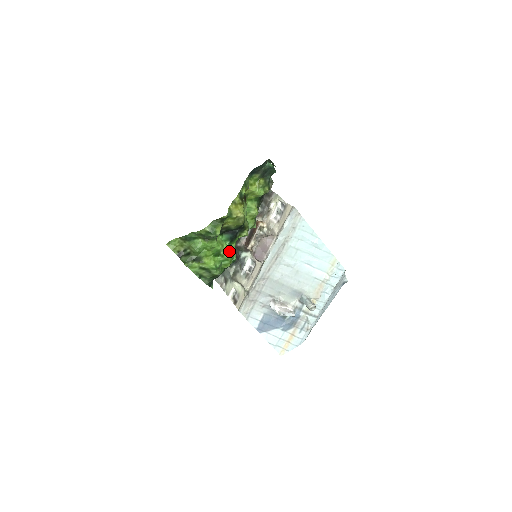
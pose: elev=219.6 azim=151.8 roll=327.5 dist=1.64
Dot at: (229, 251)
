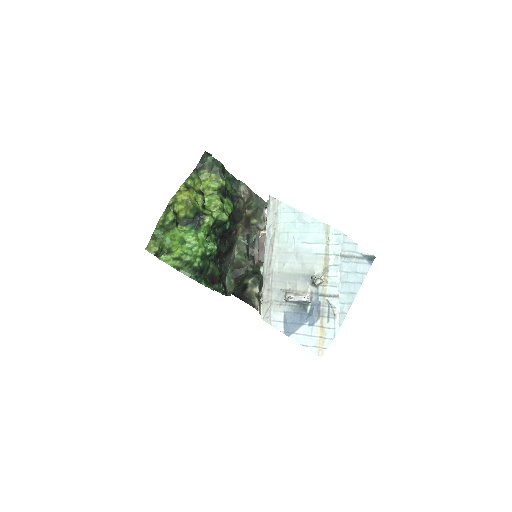
Dot at: (194, 237)
